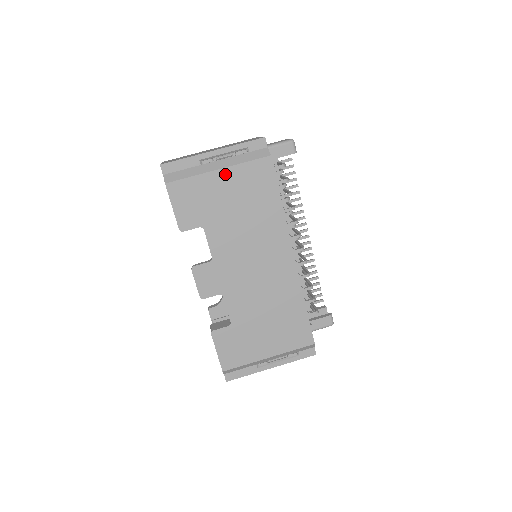
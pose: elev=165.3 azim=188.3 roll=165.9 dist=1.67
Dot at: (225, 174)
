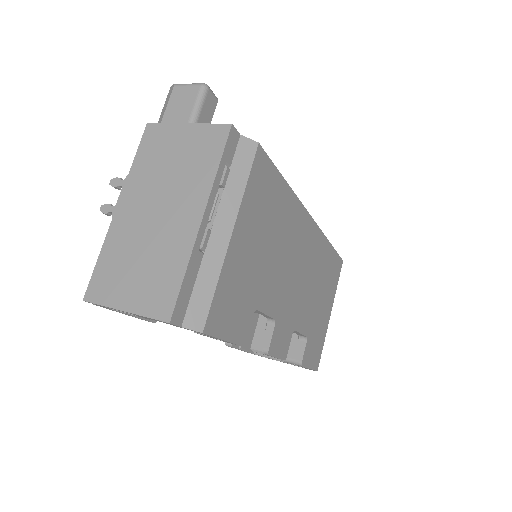
Dot at: (239, 228)
